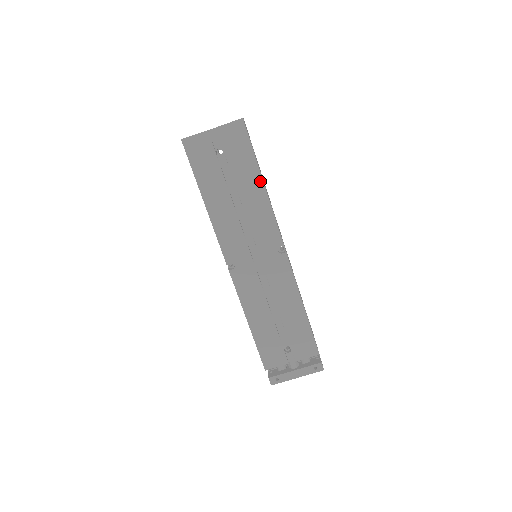
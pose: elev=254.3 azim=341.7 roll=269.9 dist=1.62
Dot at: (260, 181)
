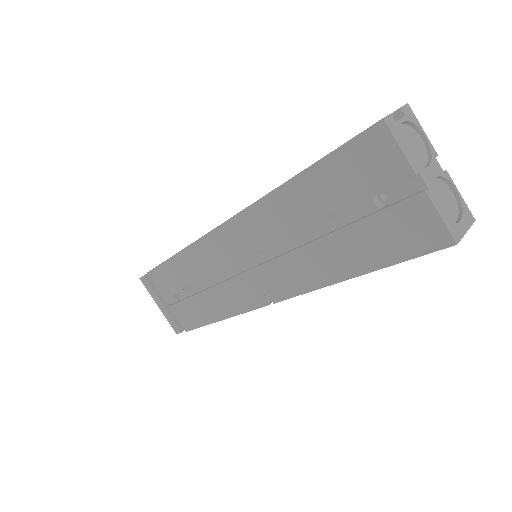
Dot at: (349, 274)
